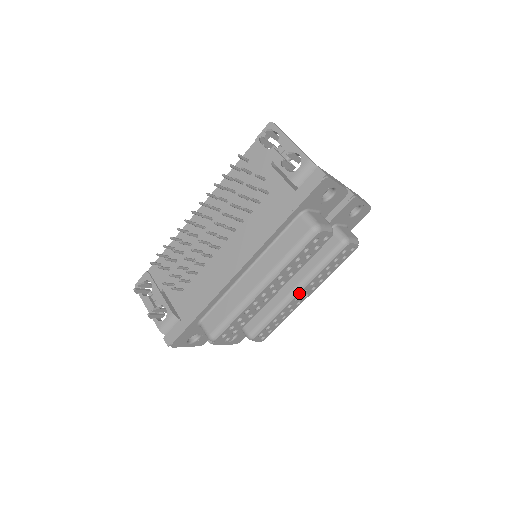
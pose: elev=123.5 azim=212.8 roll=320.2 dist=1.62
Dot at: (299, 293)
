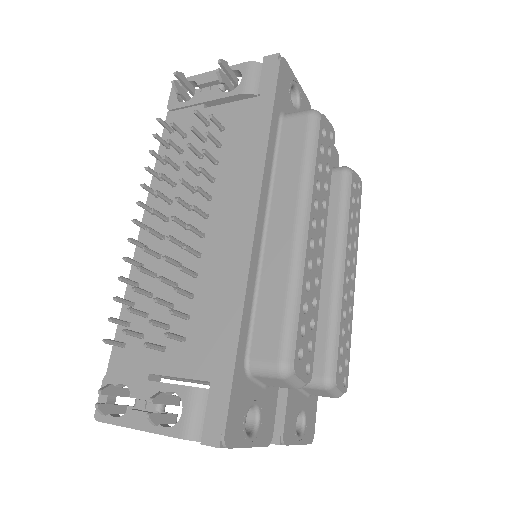
Dot at: (344, 266)
